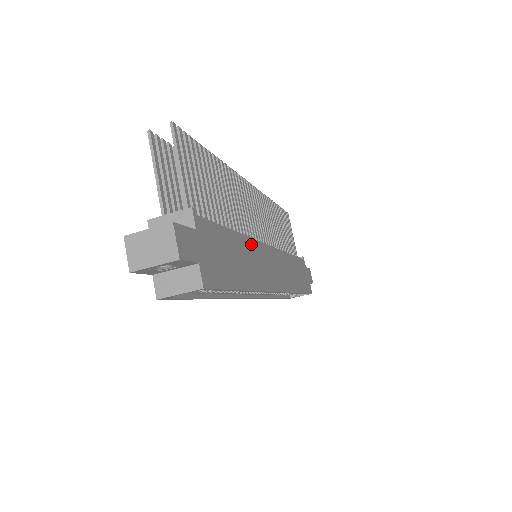
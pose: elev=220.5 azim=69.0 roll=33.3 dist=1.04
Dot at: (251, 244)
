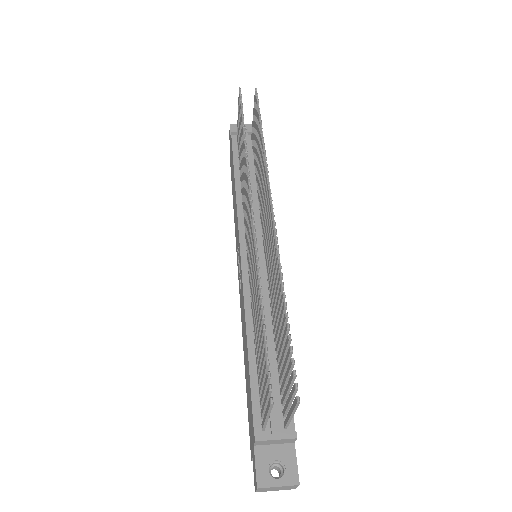
Dot at: occluded
